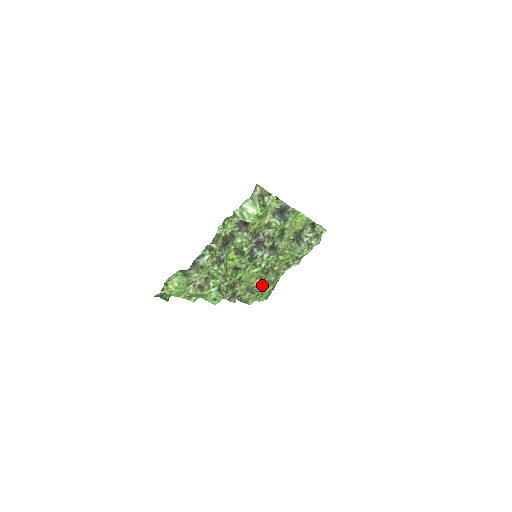
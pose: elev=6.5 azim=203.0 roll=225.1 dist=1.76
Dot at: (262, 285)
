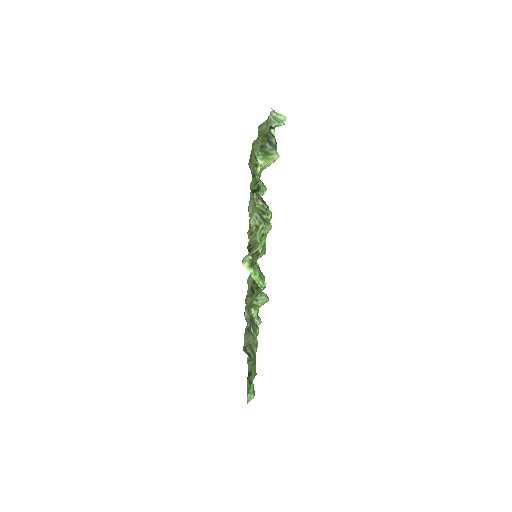
Dot at: (254, 343)
